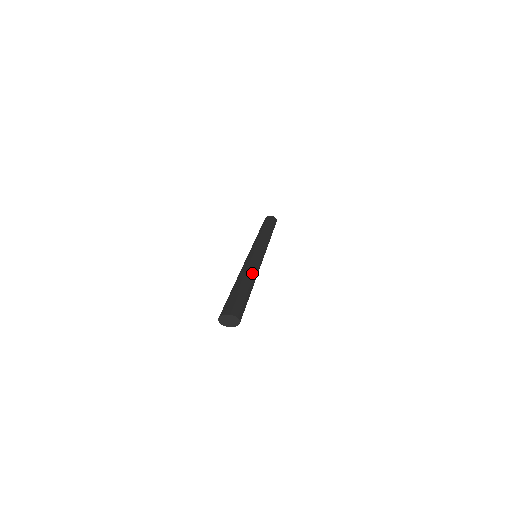
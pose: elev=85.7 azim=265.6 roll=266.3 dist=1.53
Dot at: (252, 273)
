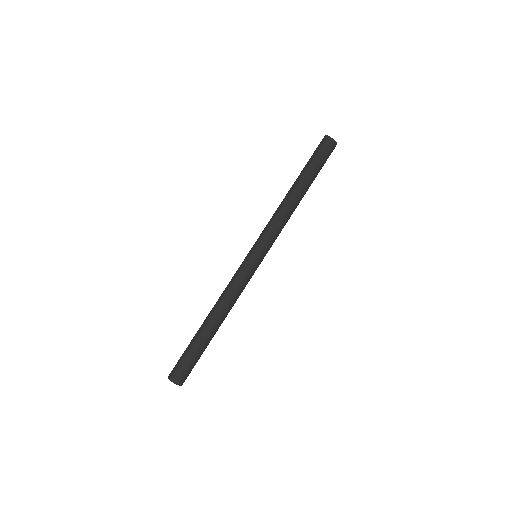
Dot at: (228, 309)
